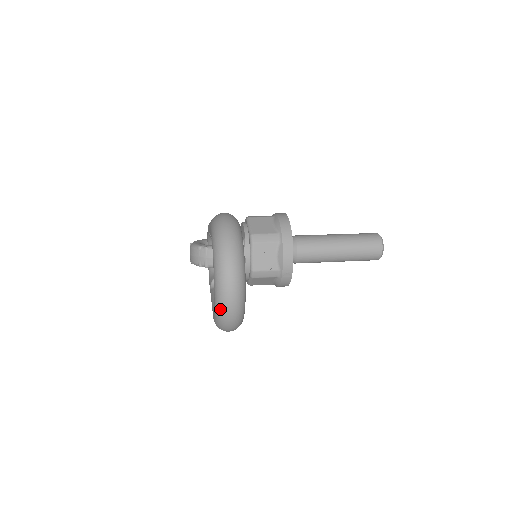
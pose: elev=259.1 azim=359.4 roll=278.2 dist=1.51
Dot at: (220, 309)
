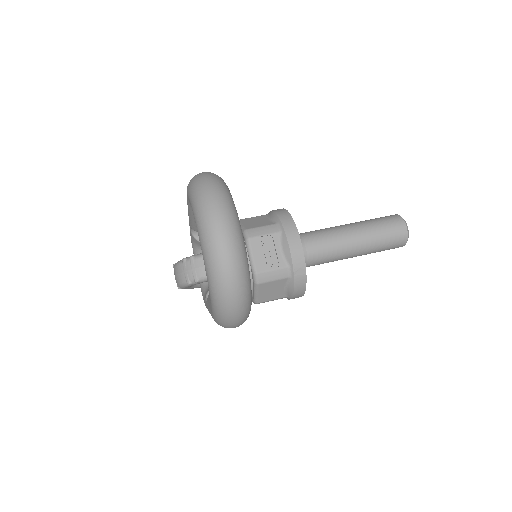
Dot at: (214, 274)
